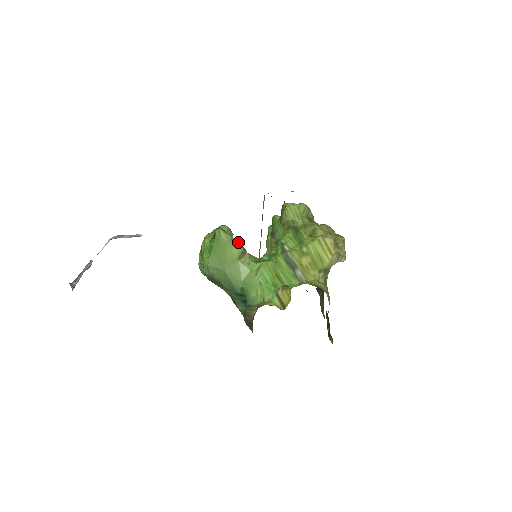
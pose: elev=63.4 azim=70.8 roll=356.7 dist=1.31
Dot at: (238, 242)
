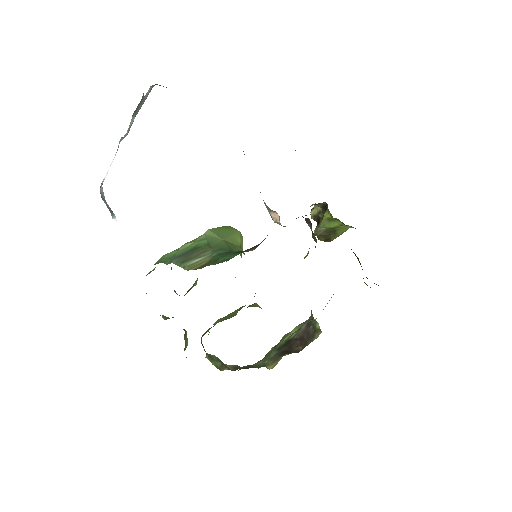
Dot at: (242, 243)
